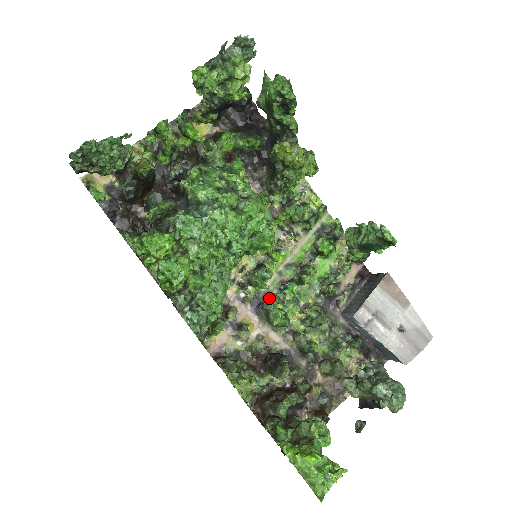
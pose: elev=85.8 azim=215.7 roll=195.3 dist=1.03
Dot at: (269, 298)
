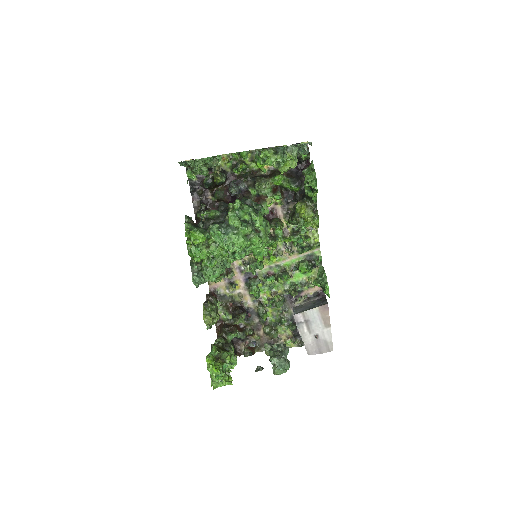
Dot at: (254, 279)
